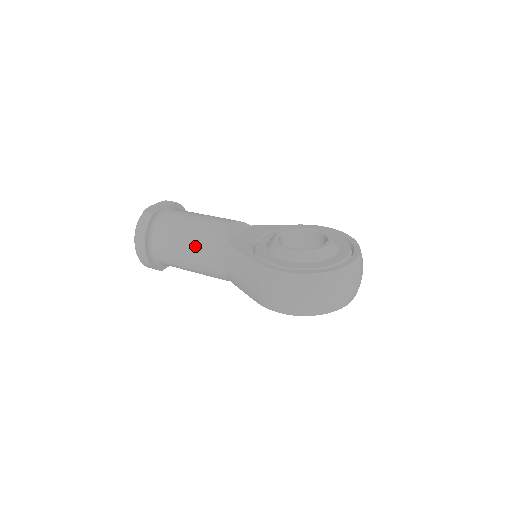
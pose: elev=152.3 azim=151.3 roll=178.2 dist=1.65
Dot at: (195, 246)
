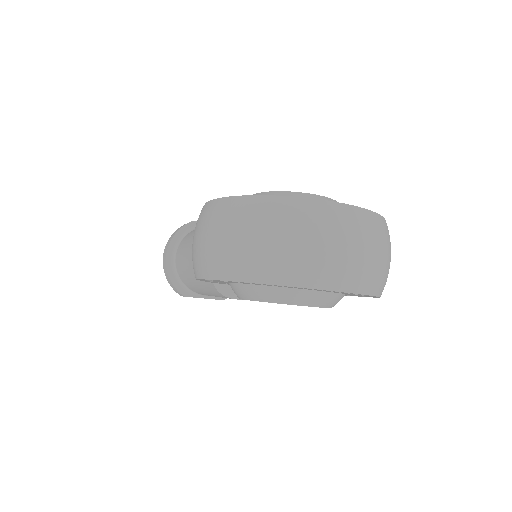
Dot at: occluded
